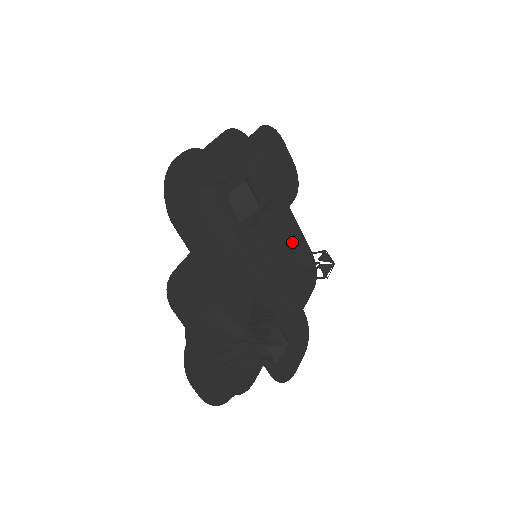
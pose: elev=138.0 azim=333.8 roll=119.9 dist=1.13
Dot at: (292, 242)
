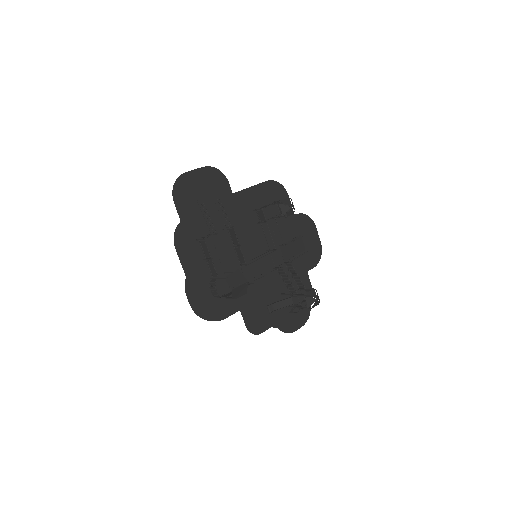
Dot at: (258, 213)
